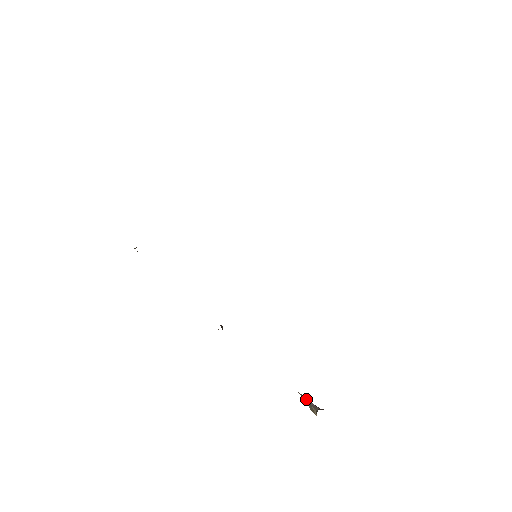
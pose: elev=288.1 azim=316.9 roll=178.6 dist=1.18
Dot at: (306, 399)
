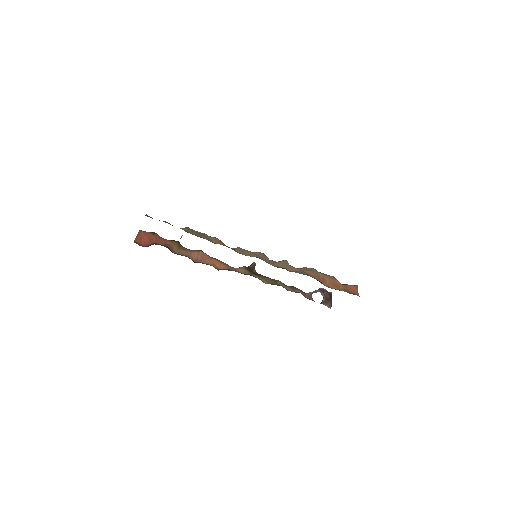
Dot at: (316, 292)
